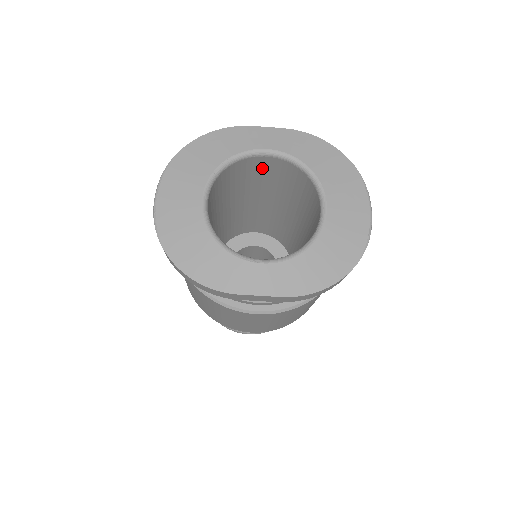
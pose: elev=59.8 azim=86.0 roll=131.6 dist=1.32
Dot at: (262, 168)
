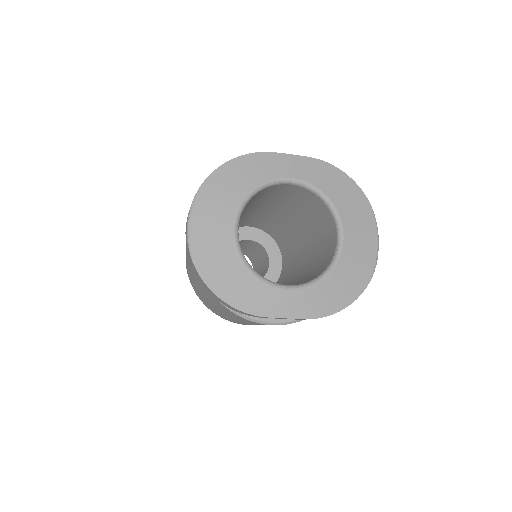
Dot at: (281, 191)
